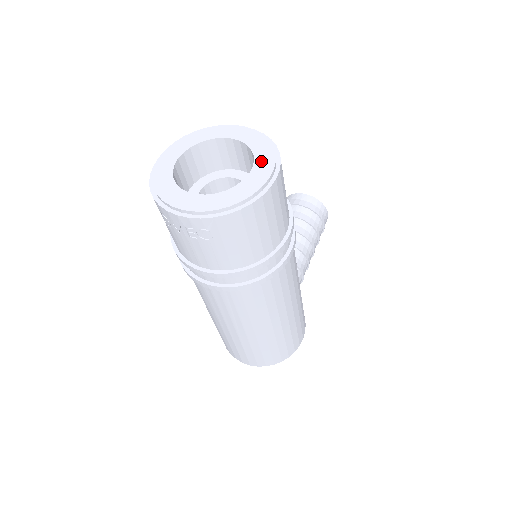
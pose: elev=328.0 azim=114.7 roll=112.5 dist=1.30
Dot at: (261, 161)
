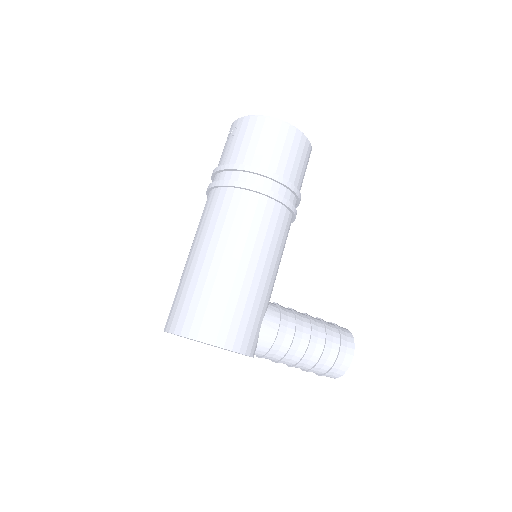
Dot at: occluded
